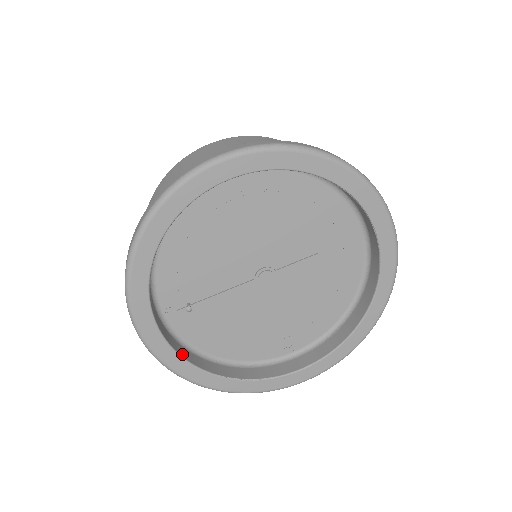
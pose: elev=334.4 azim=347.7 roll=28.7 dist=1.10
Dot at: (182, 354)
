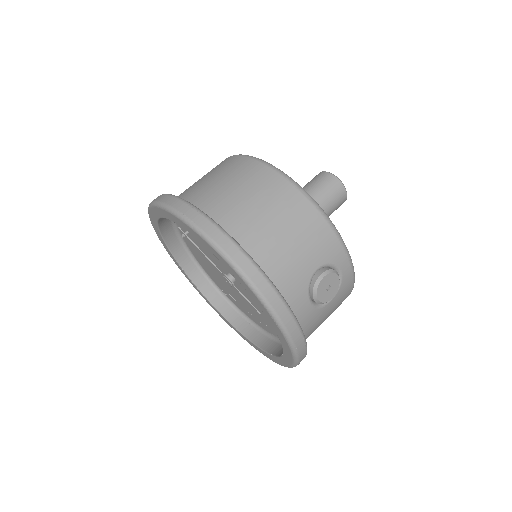
Dot at: (166, 237)
